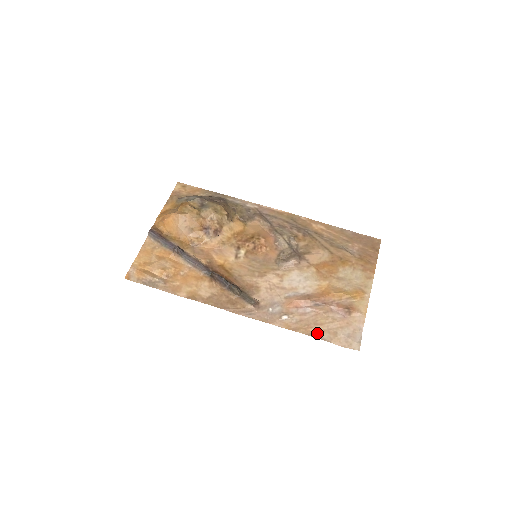
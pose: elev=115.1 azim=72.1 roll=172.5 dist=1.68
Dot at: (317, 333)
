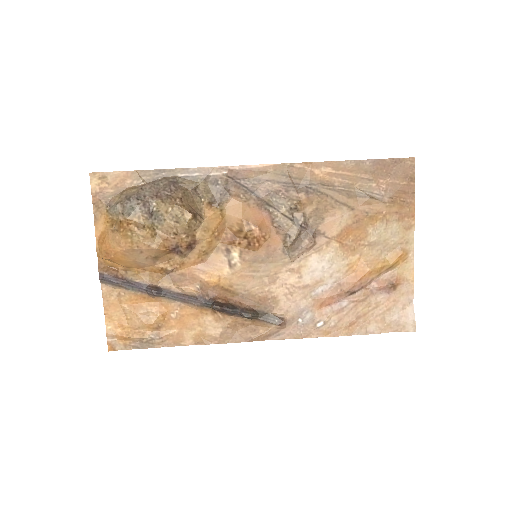
Dot at: (362, 327)
